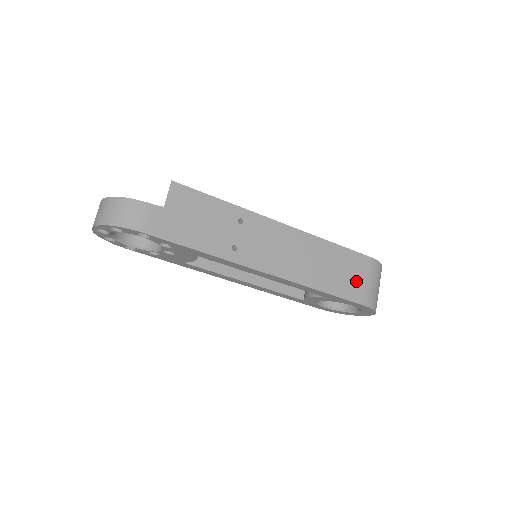
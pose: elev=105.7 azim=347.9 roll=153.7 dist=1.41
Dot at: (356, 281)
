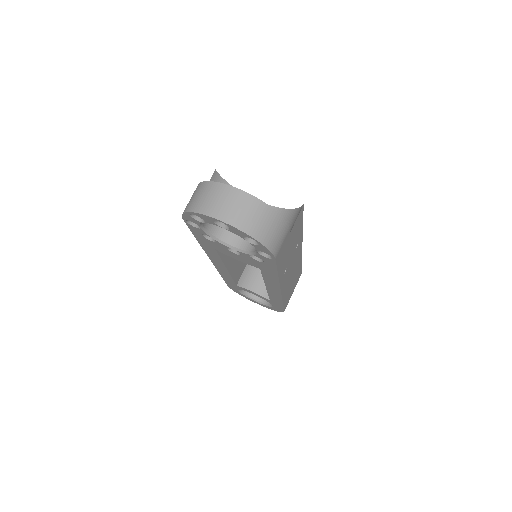
Dot at: (291, 293)
